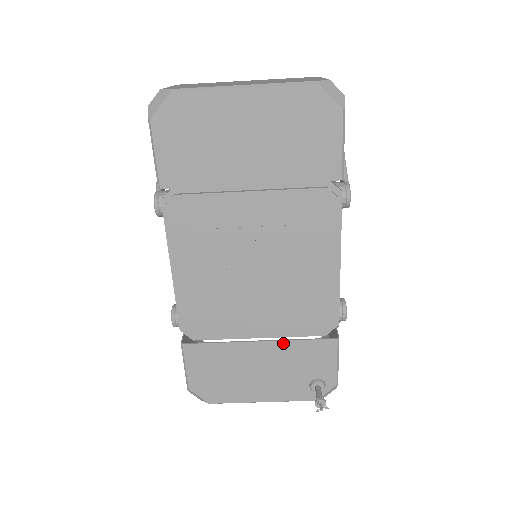
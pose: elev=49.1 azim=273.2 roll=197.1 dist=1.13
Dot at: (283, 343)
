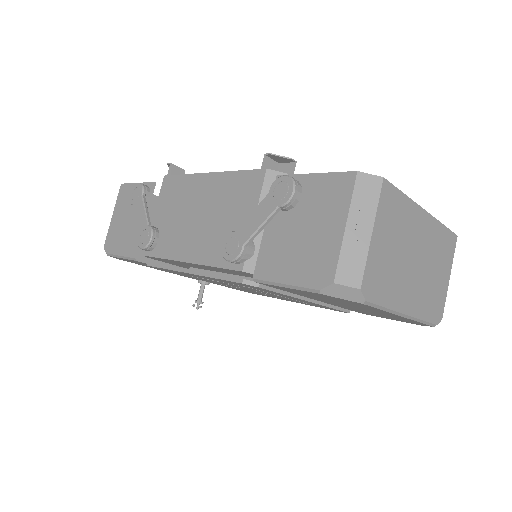
Dot at: occluded
